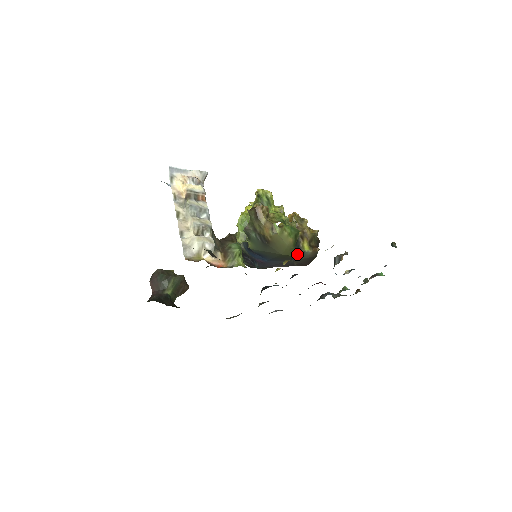
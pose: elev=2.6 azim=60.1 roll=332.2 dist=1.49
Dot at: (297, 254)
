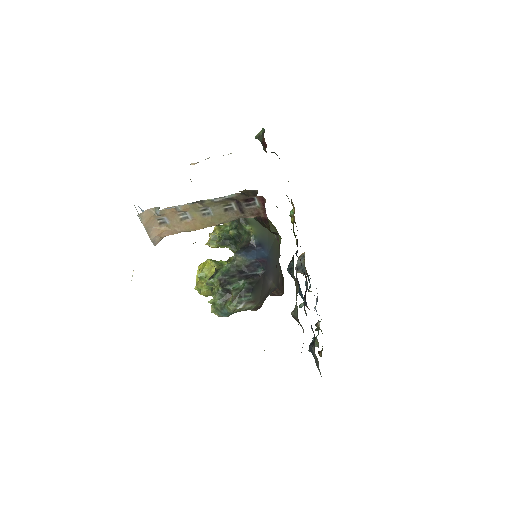
Dot at: occluded
